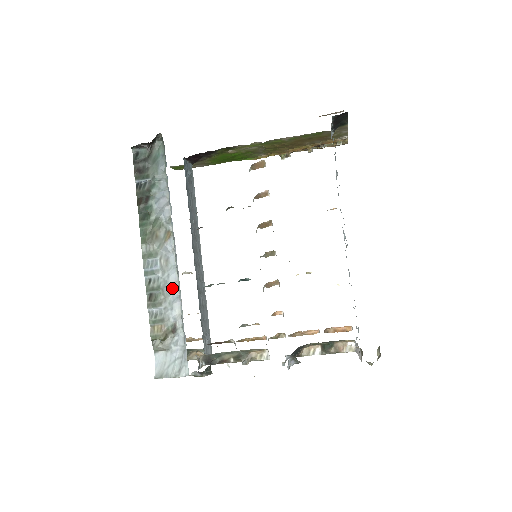
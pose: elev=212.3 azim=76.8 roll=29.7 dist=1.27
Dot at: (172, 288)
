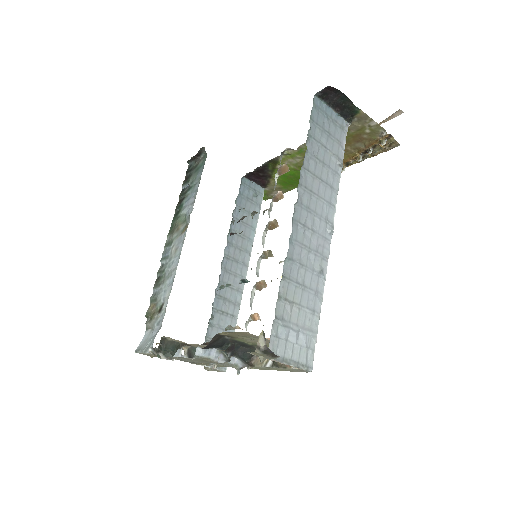
Dot at: (172, 273)
